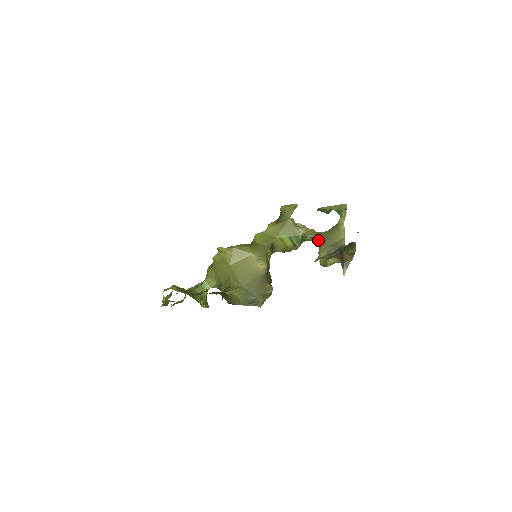
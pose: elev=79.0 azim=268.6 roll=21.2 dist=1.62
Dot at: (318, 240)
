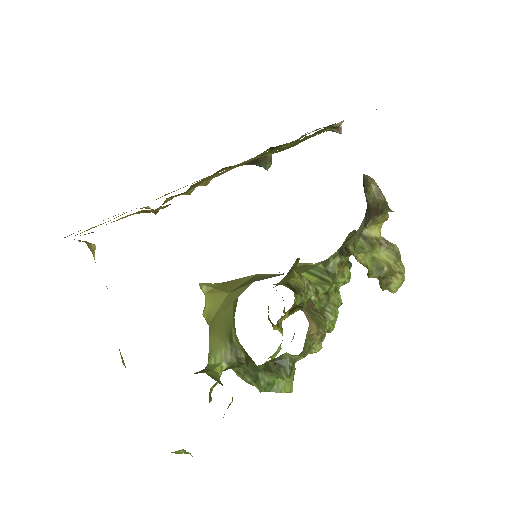
Dot at: (343, 249)
